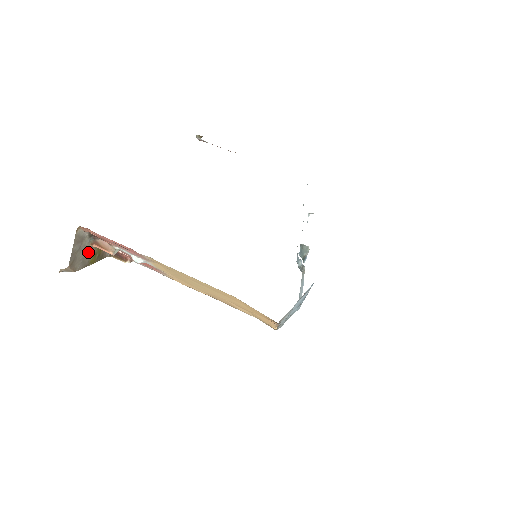
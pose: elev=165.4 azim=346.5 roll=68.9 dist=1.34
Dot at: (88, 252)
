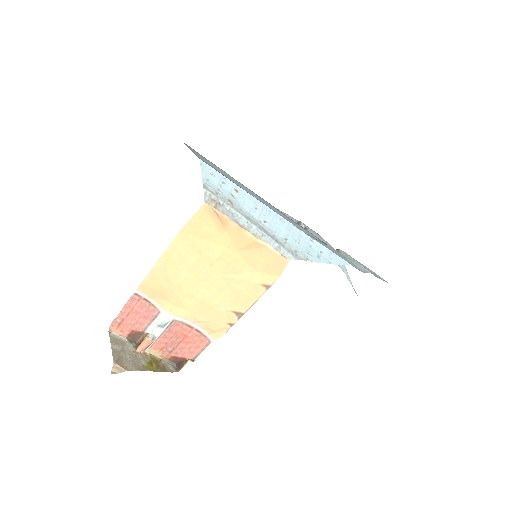
Dot at: (138, 357)
